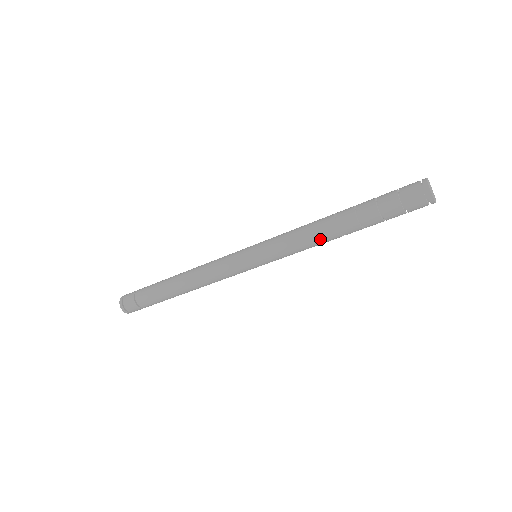
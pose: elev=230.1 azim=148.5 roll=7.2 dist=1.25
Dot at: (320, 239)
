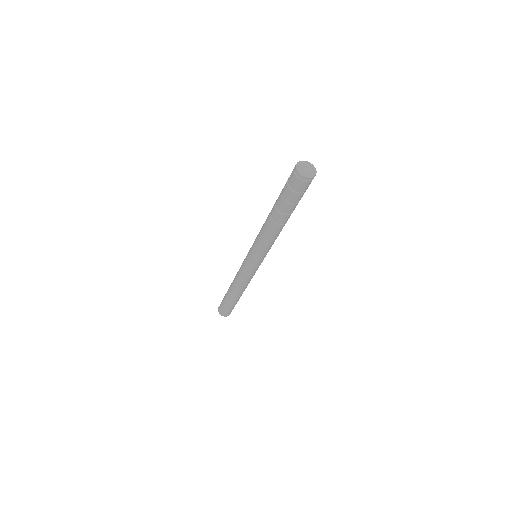
Dot at: (272, 233)
